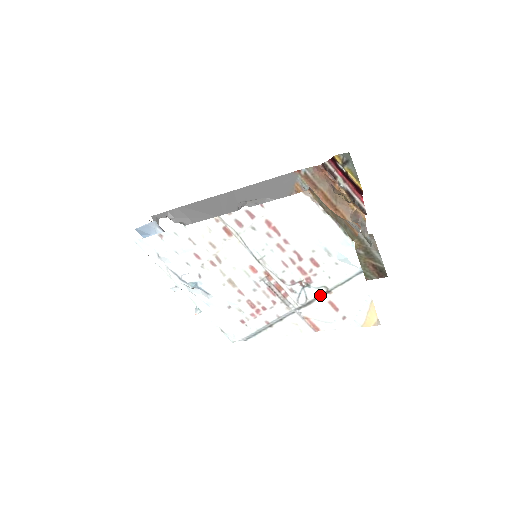
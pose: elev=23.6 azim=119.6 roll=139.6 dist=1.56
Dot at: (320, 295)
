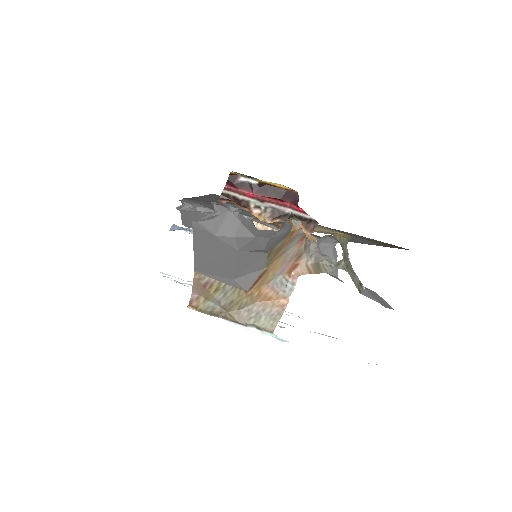
Dot at: occluded
